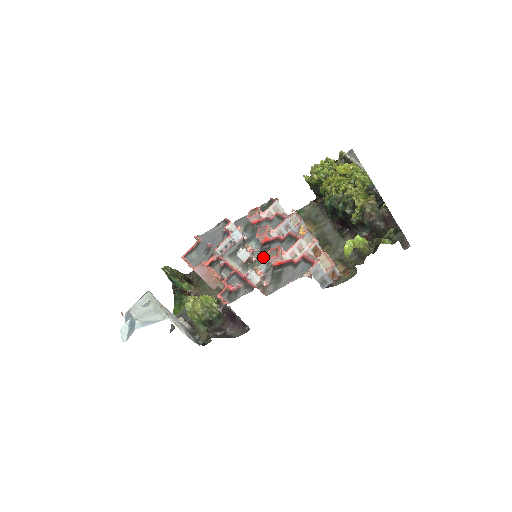
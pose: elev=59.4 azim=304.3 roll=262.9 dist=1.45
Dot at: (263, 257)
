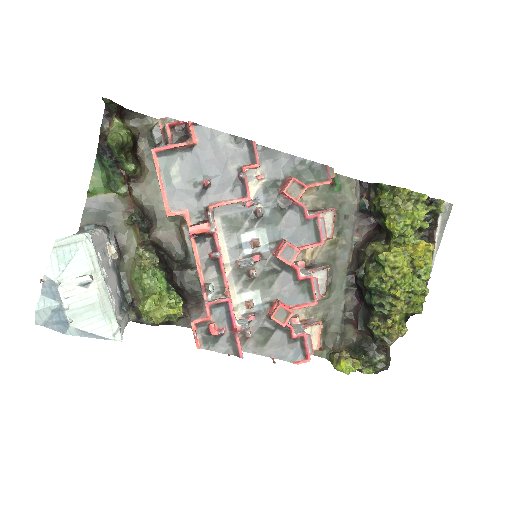
Dot at: (265, 281)
